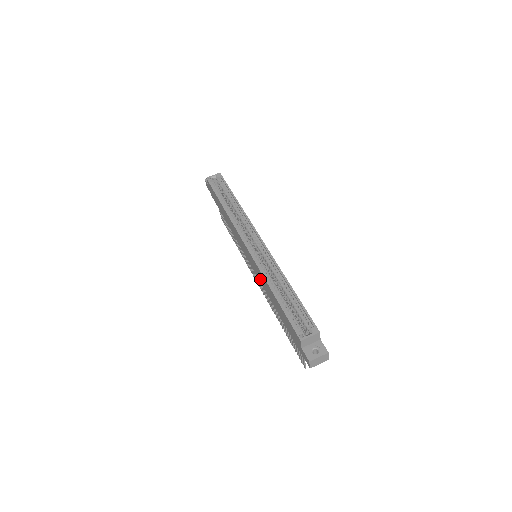
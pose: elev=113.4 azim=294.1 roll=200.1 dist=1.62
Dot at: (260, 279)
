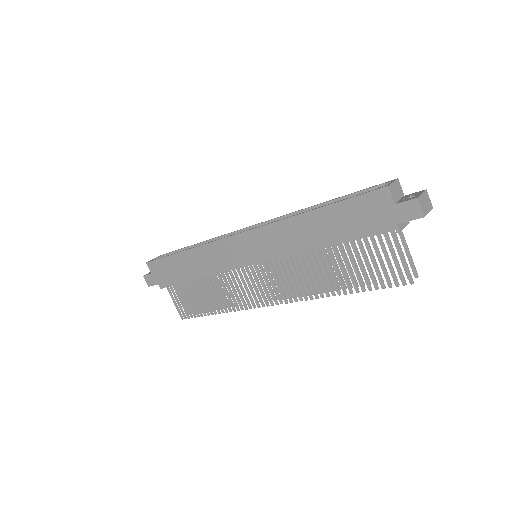
Dot at: (280, 247)
